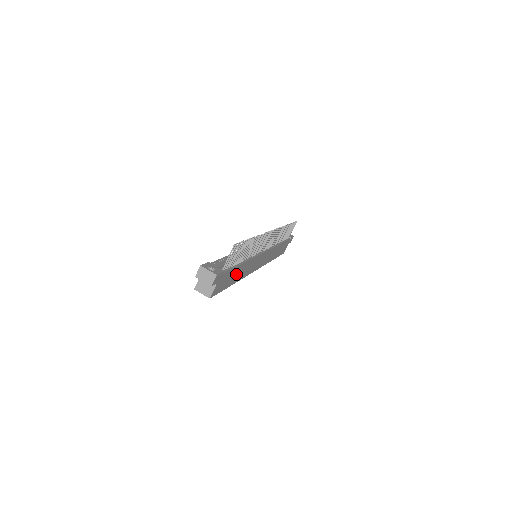
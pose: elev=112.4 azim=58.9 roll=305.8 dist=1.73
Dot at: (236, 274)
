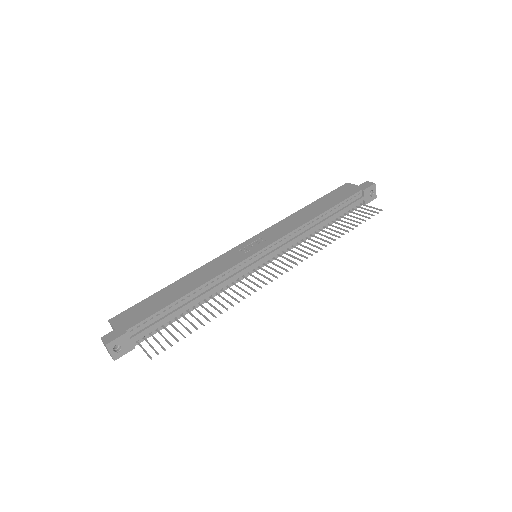
Dot at: occluded
